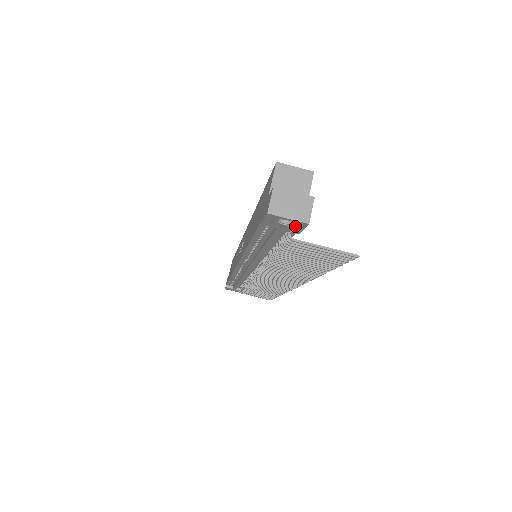
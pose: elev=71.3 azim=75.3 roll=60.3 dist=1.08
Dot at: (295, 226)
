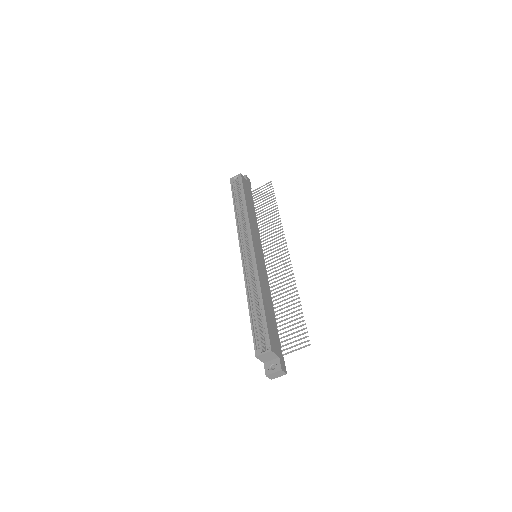
Dot at: occluded
